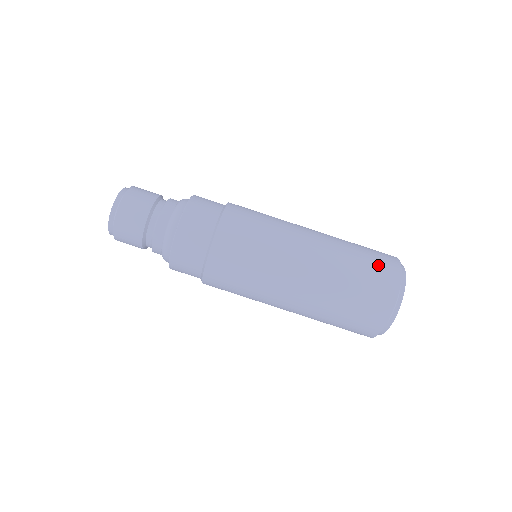
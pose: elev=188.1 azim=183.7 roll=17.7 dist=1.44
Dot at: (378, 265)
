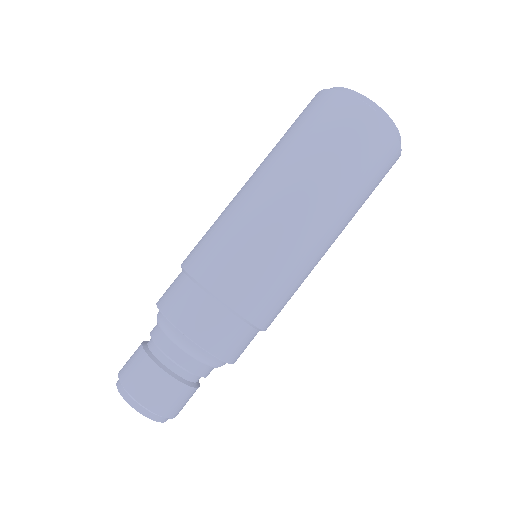
Dot at: (363, 142)
